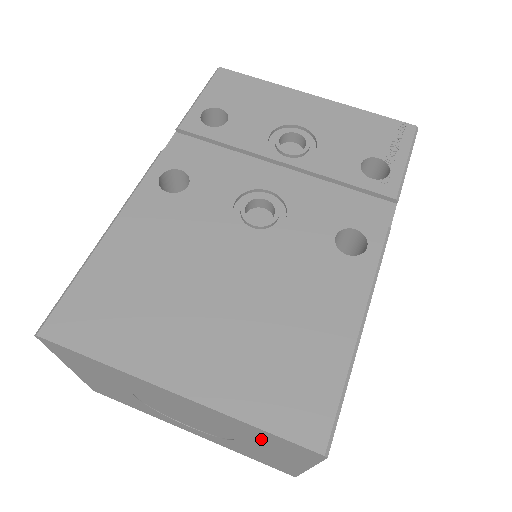
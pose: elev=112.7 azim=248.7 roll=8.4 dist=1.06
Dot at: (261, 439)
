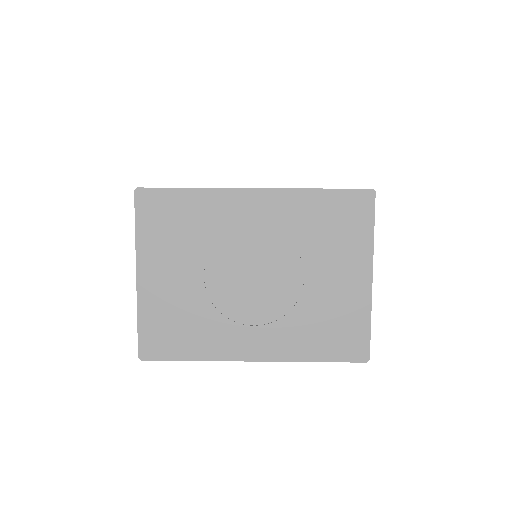
Dot at: (326, 228)
